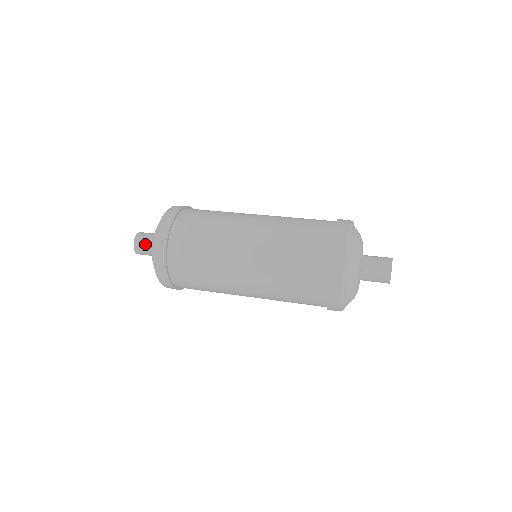
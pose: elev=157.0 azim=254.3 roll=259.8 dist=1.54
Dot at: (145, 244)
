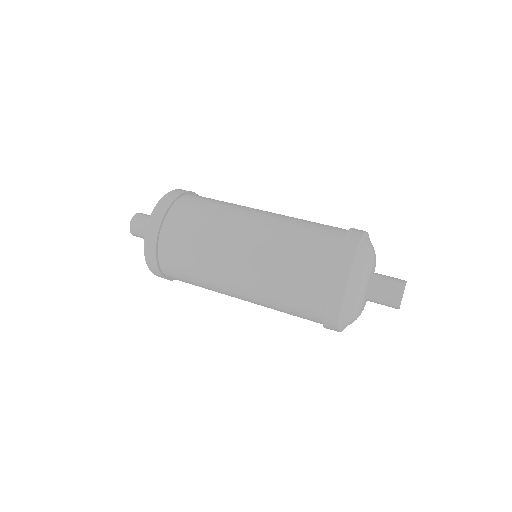
Dot at: (141, 228)
